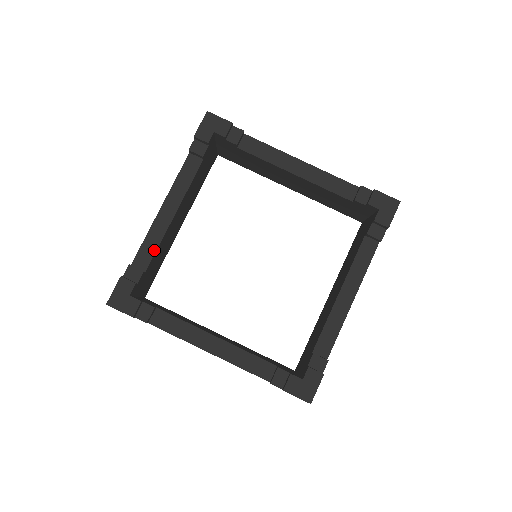
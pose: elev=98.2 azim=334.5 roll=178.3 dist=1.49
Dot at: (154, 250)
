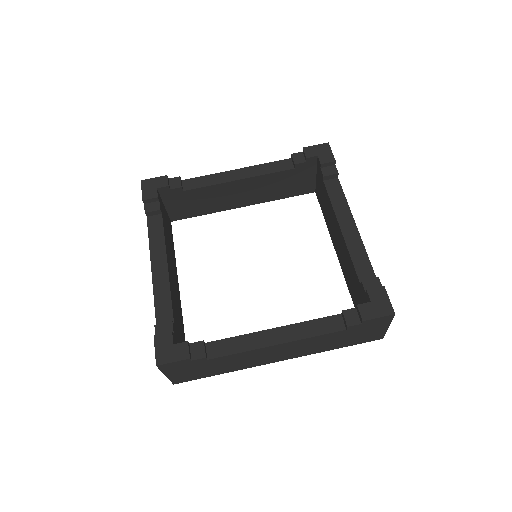
Dot at: (203, 185)
